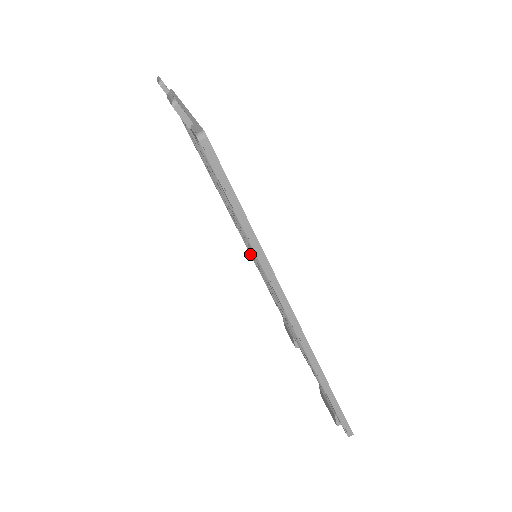
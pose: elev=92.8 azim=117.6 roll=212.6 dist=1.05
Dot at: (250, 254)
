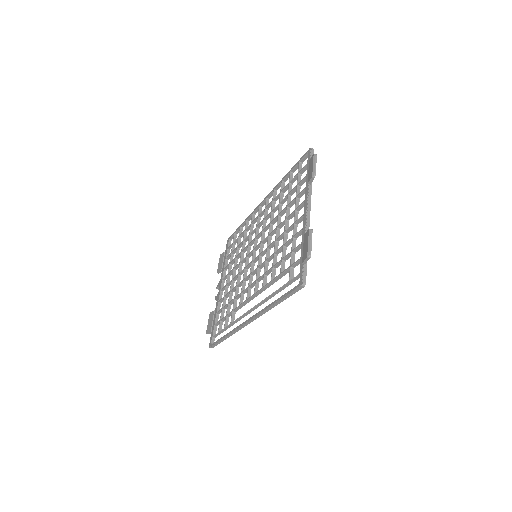
Dot at: (248, 218)
